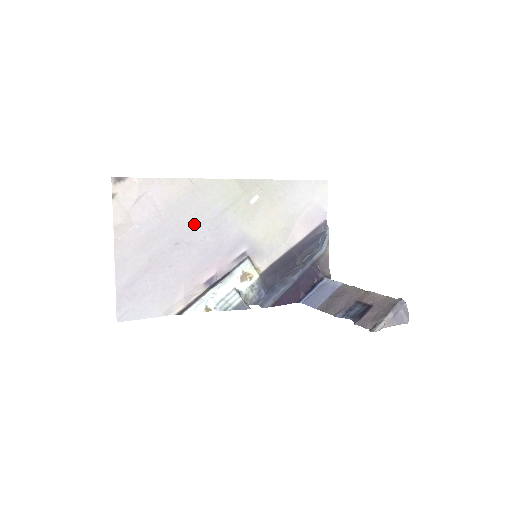
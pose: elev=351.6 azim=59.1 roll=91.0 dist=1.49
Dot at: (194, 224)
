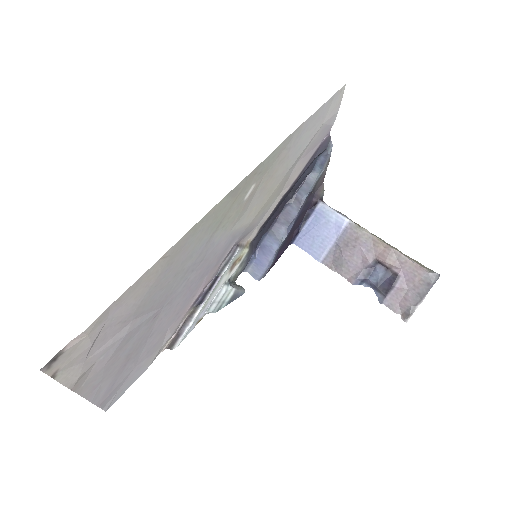
Dot at: (174, 284)
